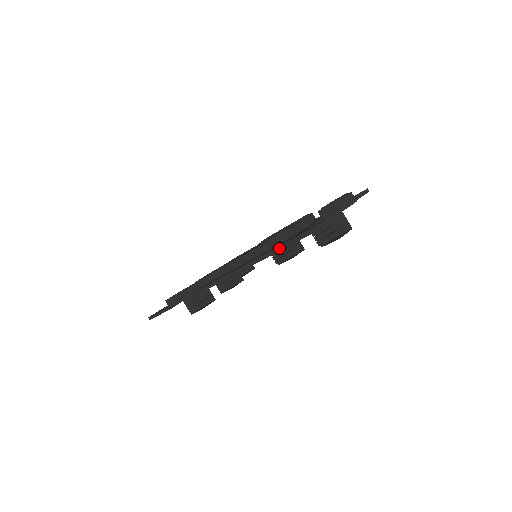
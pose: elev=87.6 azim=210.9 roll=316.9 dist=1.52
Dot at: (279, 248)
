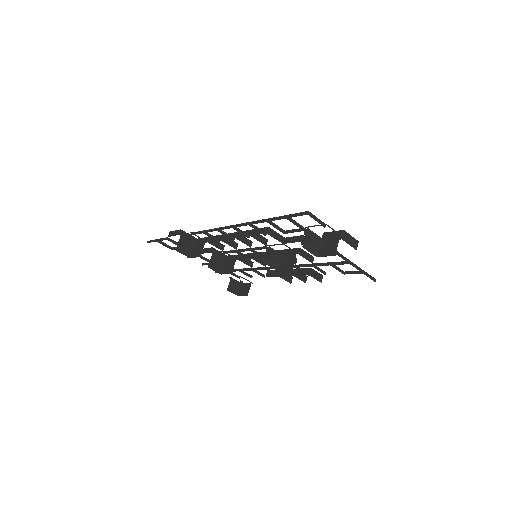
Dot at: (274, 218)
